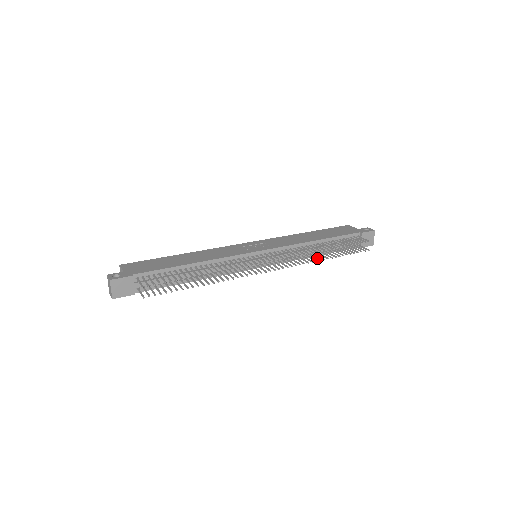
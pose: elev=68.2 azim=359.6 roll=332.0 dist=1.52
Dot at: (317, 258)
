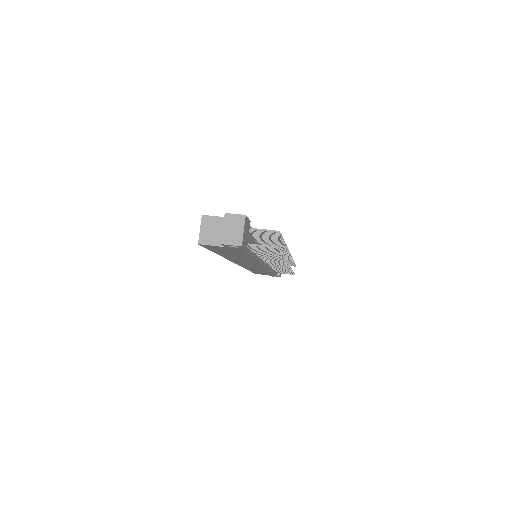
Dot at: occluded
